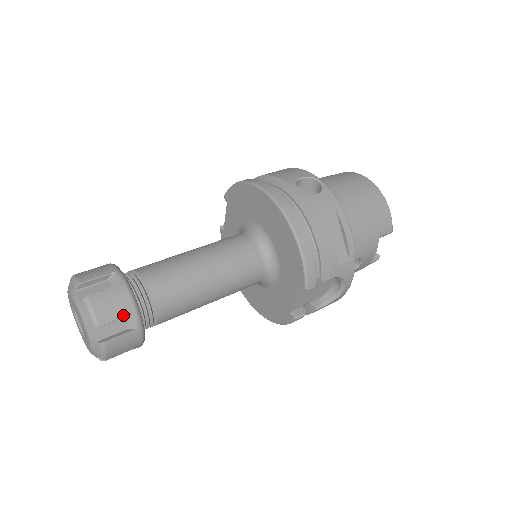
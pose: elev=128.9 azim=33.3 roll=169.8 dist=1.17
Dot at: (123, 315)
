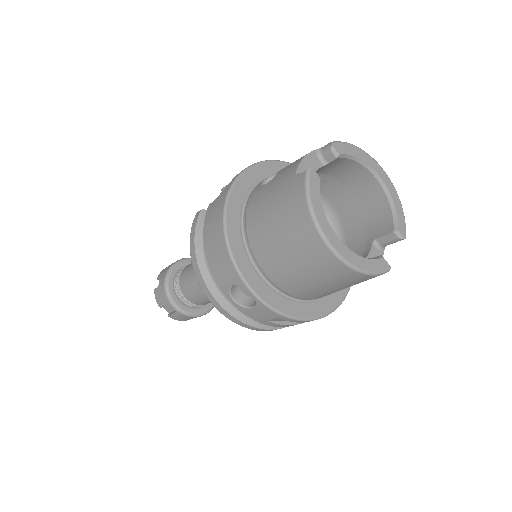
Dot at: occluded
